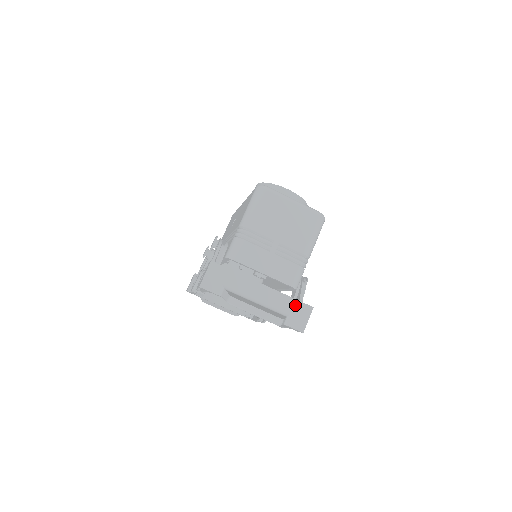
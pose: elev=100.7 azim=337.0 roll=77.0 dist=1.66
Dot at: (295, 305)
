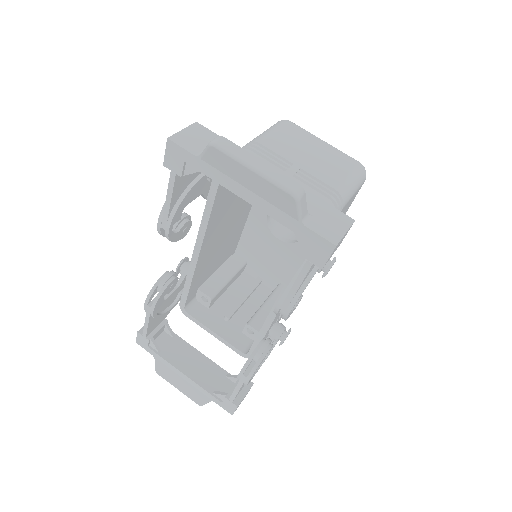
Dot at: (323, 208)
